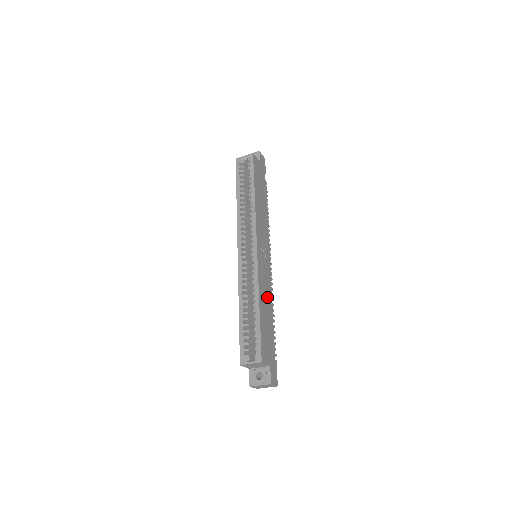
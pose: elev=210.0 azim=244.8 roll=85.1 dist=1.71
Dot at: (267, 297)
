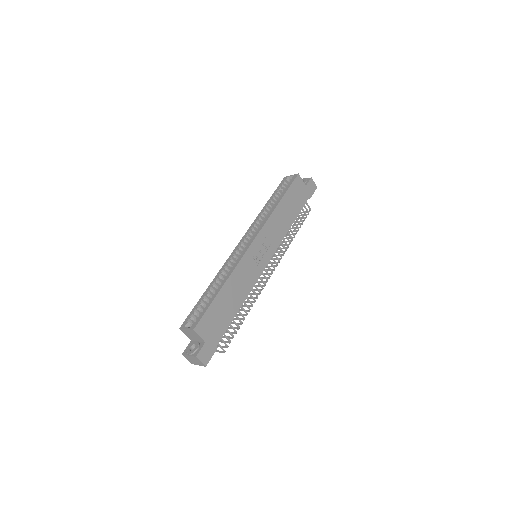
Dot at: (241, 288)
